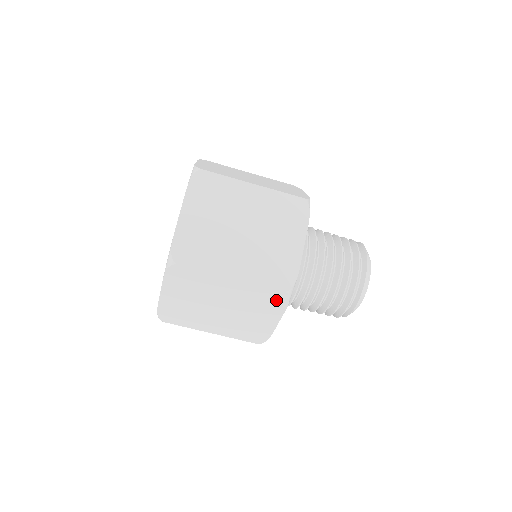
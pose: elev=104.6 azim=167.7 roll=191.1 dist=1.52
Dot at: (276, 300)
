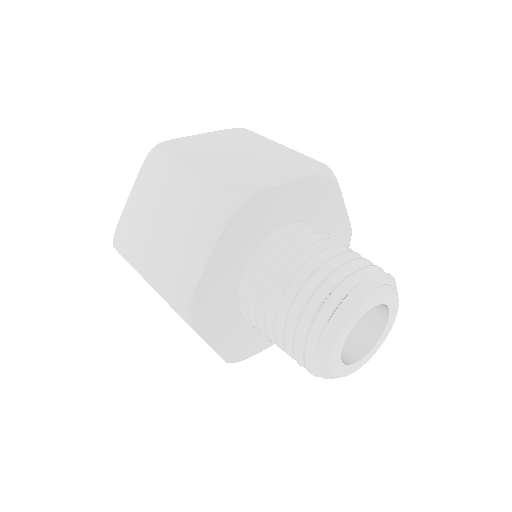
Dot at: (217, 210)
